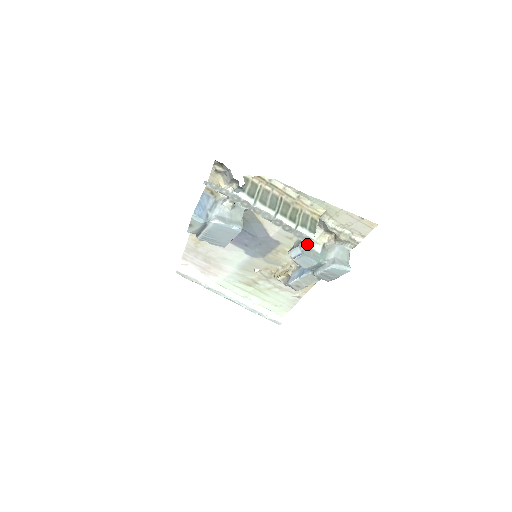
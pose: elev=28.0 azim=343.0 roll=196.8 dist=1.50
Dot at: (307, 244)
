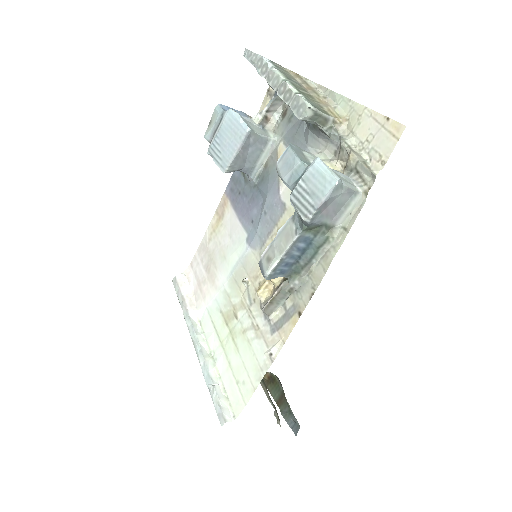
Dot at: (305, 153)
